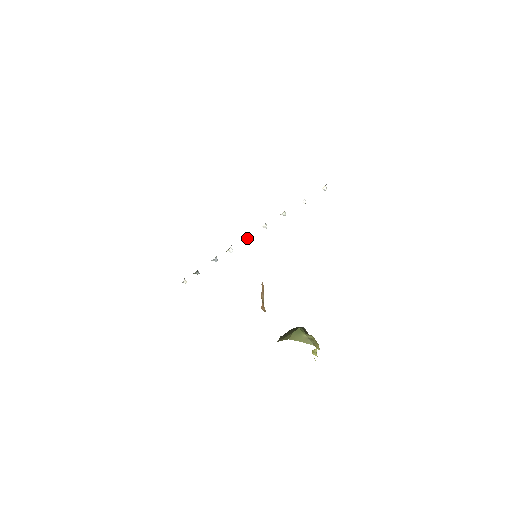
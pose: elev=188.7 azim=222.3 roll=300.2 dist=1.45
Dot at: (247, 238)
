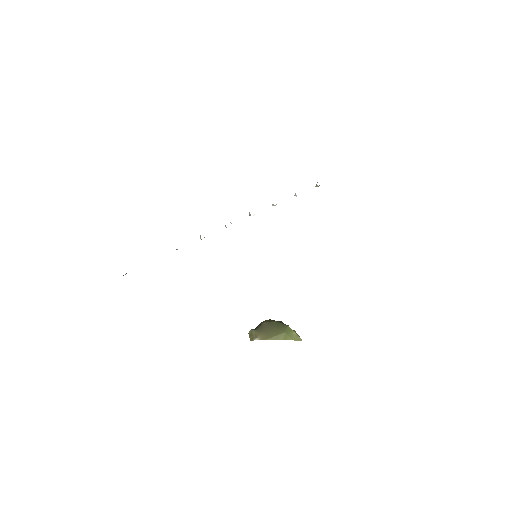
Dot at: occluded
